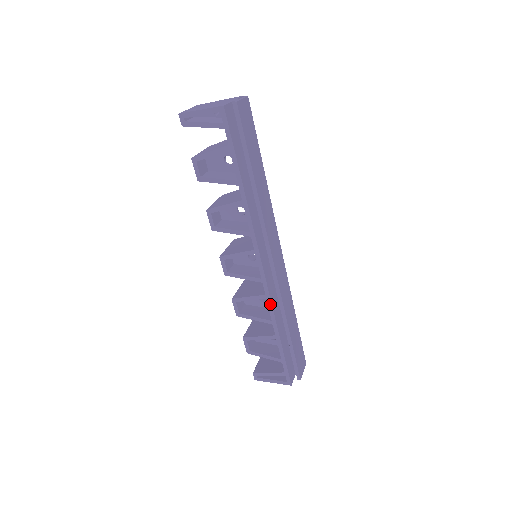
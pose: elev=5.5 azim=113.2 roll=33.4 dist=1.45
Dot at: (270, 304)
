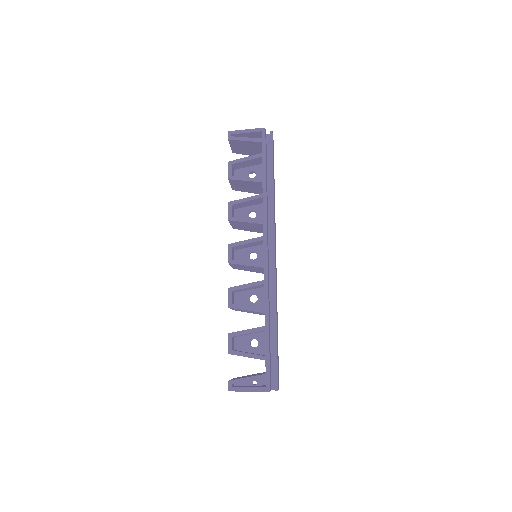
Dot at: (267, 290)
